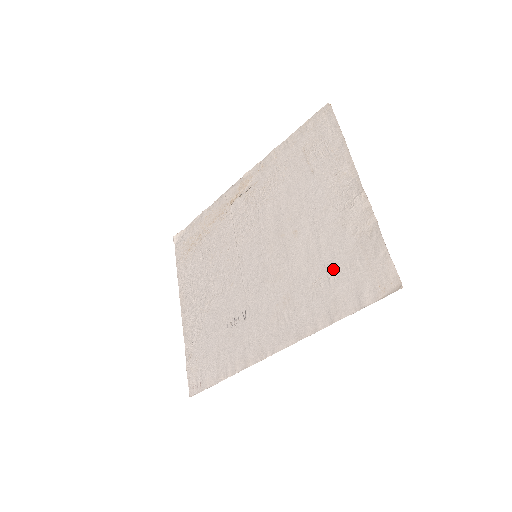
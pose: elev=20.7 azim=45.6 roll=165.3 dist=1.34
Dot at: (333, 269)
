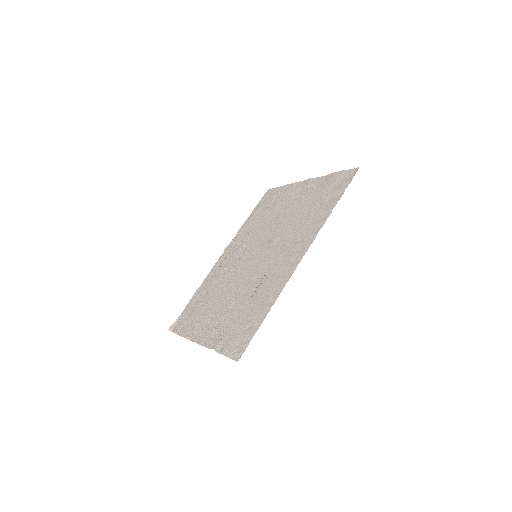
Dot at: (315, 203)
